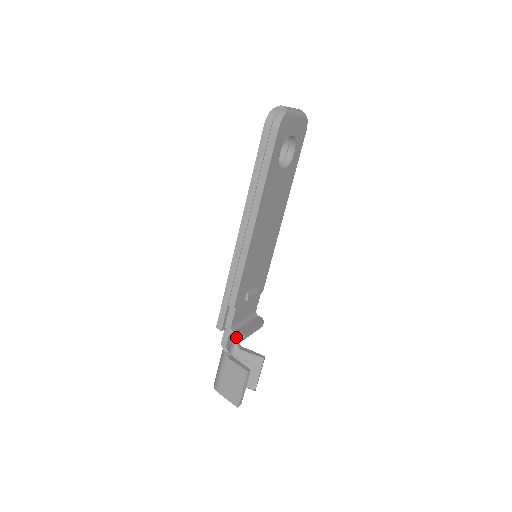
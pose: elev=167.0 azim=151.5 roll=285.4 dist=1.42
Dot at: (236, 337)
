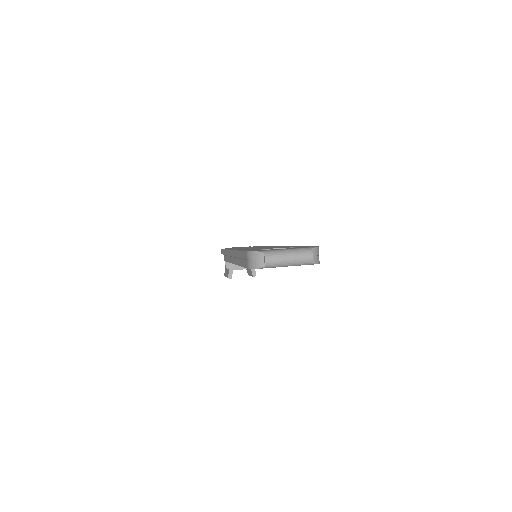
Dot at: (225, 266)
